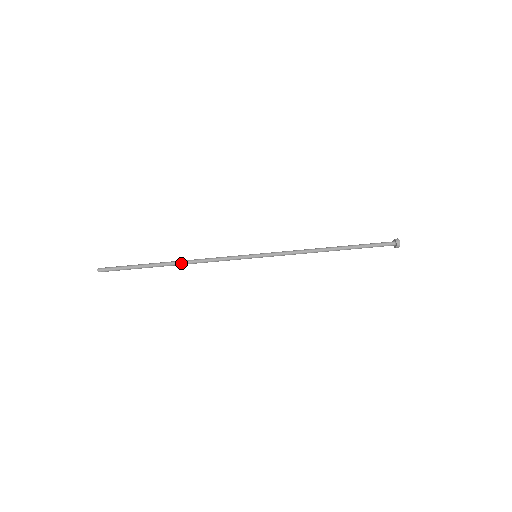
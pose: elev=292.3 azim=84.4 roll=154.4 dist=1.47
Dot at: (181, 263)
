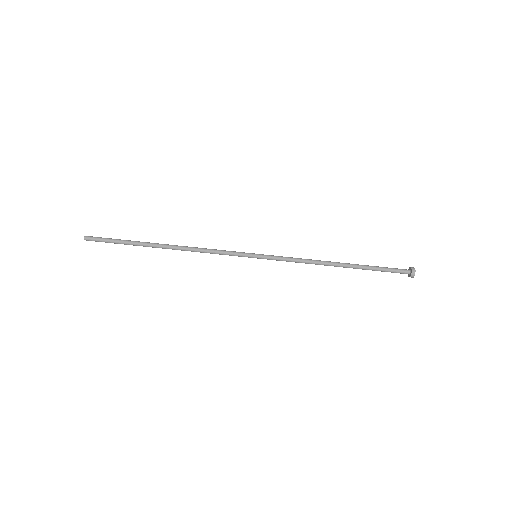
Dot at: (174, 249)
